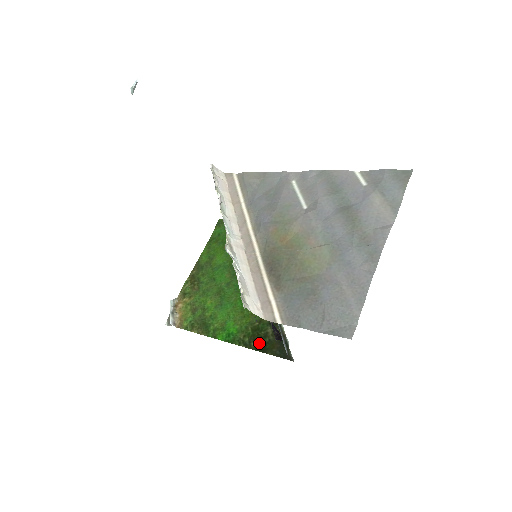
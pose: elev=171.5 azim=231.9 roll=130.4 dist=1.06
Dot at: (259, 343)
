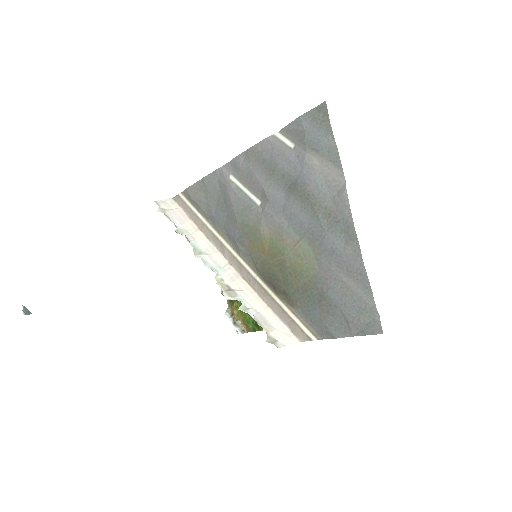
Dot at: occluded
